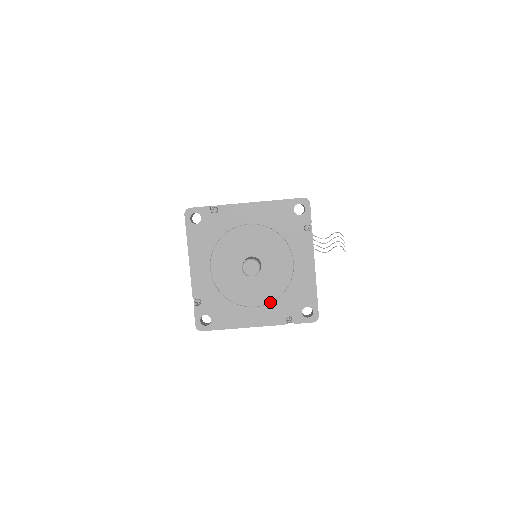
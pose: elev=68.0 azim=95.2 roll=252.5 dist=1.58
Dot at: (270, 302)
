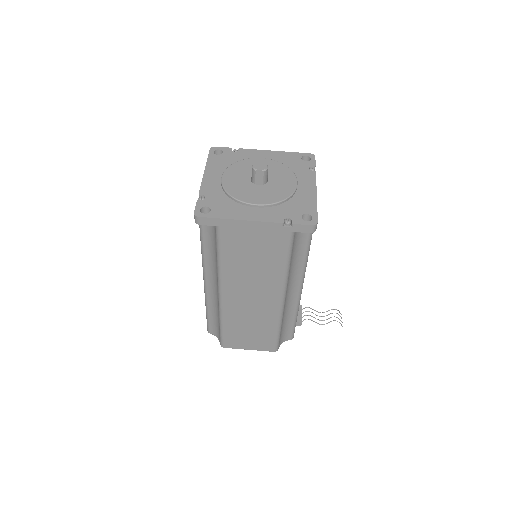
Dot at: (272, 203)
